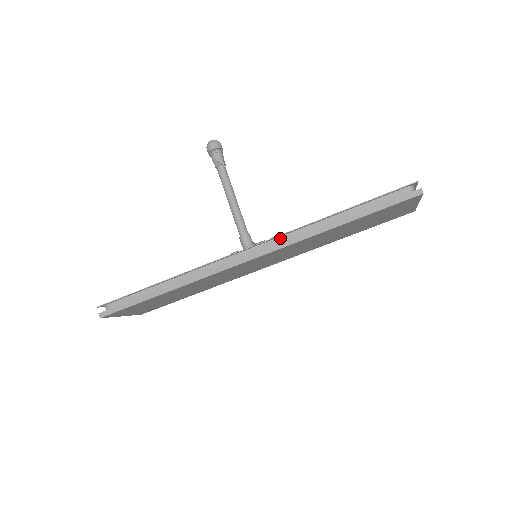
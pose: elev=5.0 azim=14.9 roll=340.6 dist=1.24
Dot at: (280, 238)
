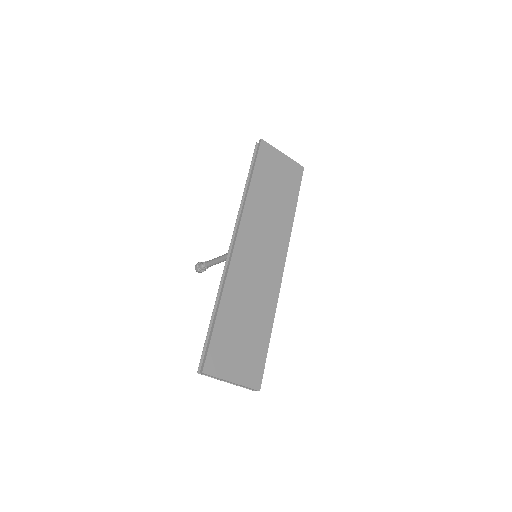
Dot at: occluded
